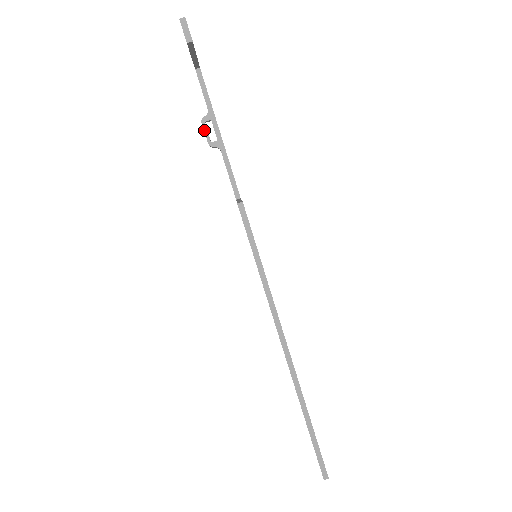
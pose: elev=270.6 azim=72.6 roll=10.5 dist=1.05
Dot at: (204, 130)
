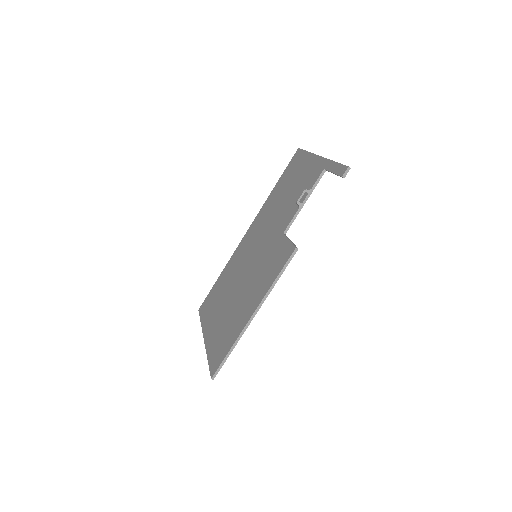
Dot at: (302, 194)
